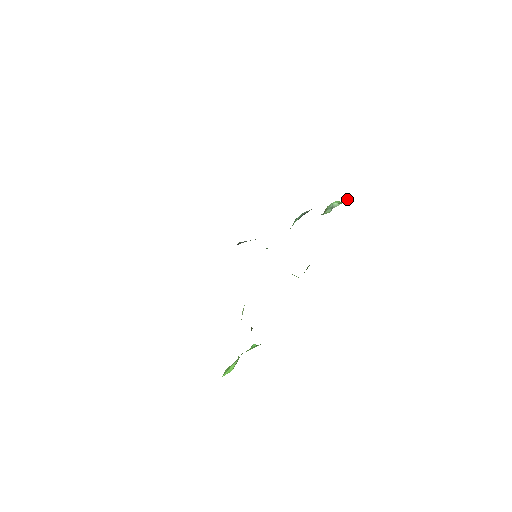
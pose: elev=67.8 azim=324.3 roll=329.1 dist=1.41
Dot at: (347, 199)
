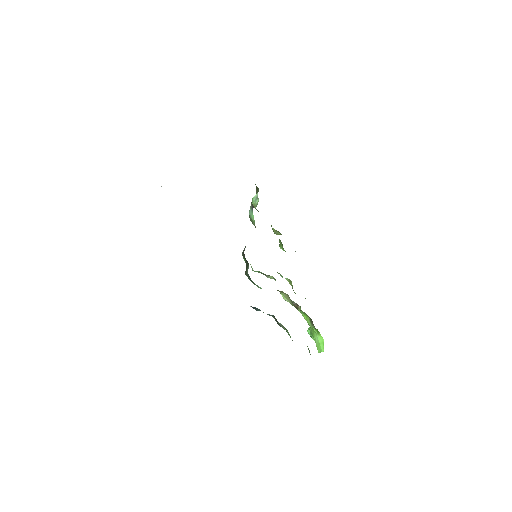
Dot at: (256, 190)
